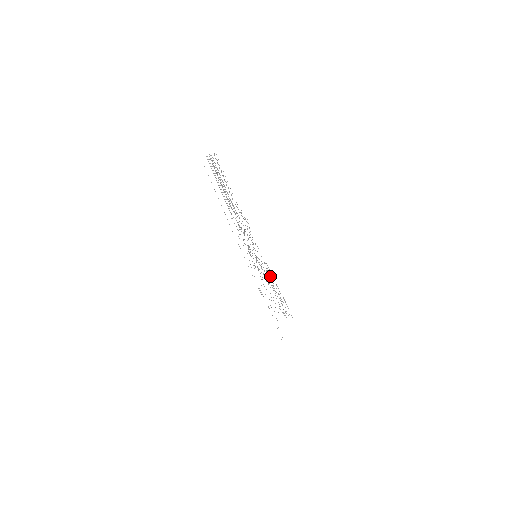
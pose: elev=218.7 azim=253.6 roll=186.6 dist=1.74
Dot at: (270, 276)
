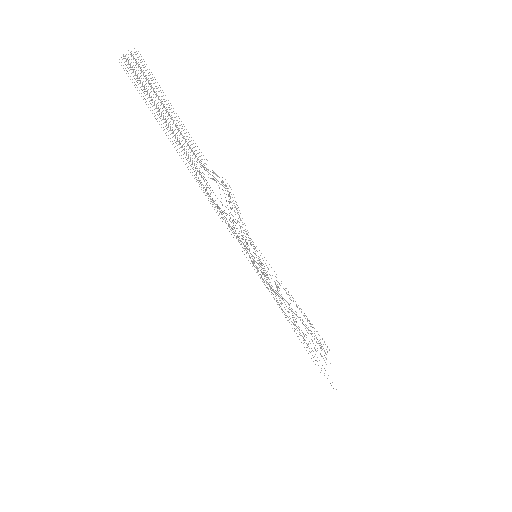
Dot at: occluded
